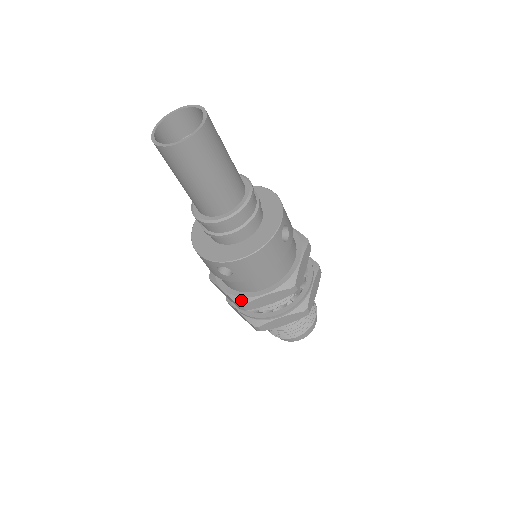
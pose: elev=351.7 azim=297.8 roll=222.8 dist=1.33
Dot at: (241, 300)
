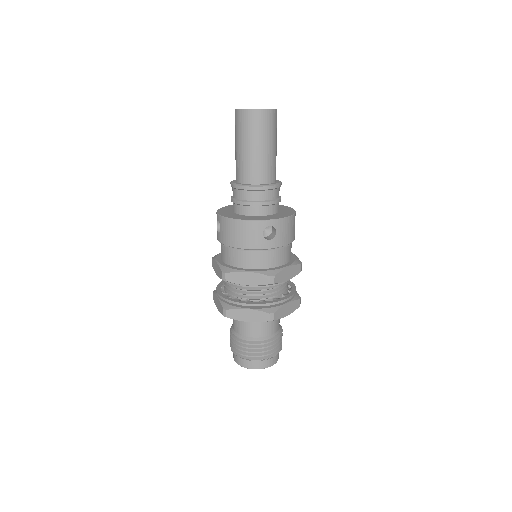
Dot at: (271, 272)
